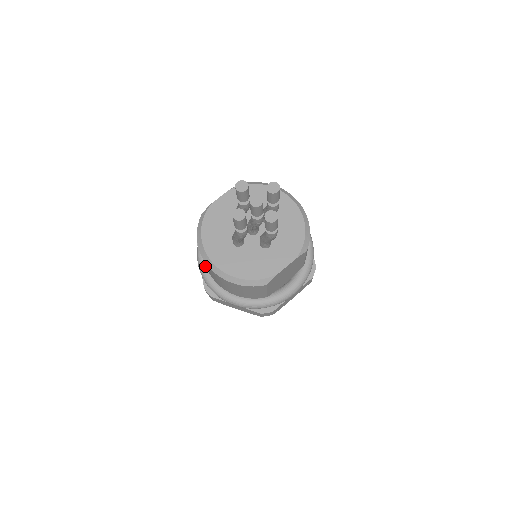
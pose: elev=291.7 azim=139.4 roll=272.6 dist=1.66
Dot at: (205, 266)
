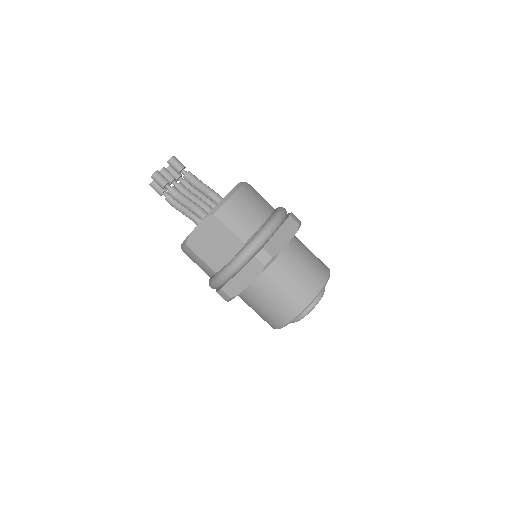
Dot at: occluded
